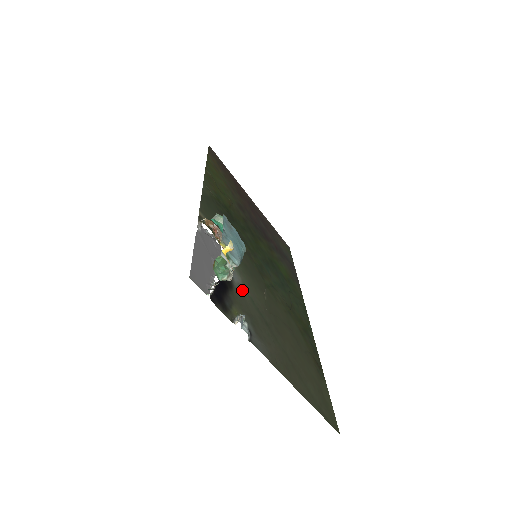
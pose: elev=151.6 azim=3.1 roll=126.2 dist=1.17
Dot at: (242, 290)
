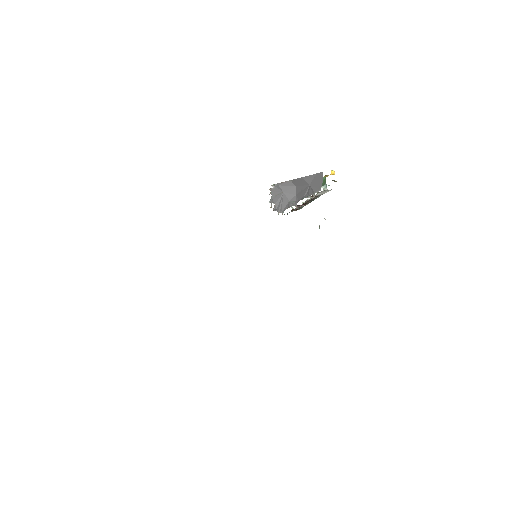
Dot at: occluded
